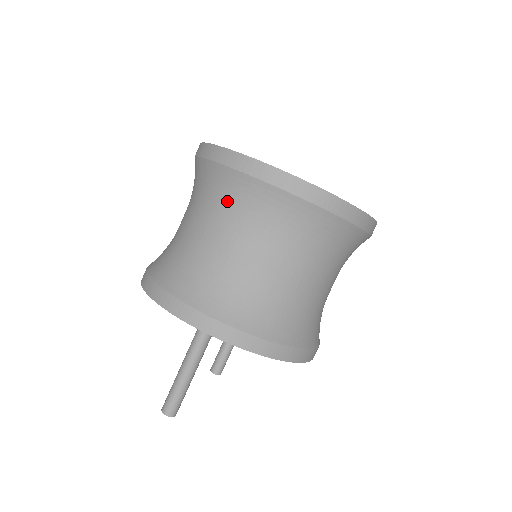
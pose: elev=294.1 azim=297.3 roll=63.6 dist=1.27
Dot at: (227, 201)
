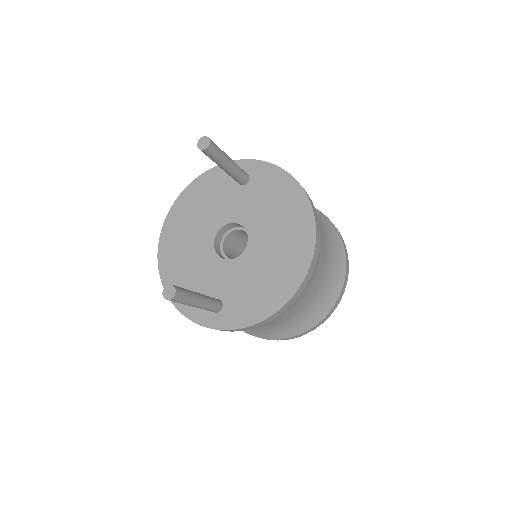
Dot at: occluded
